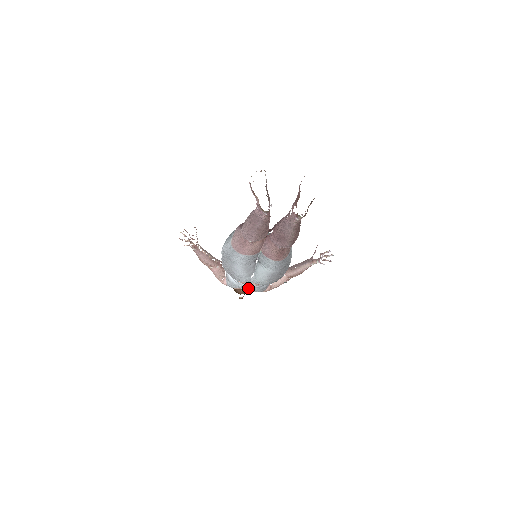
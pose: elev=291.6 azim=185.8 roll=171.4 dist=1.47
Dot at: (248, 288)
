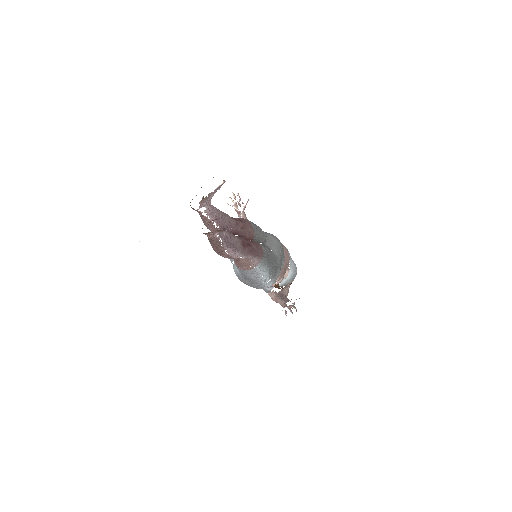
Dot at: occluded
